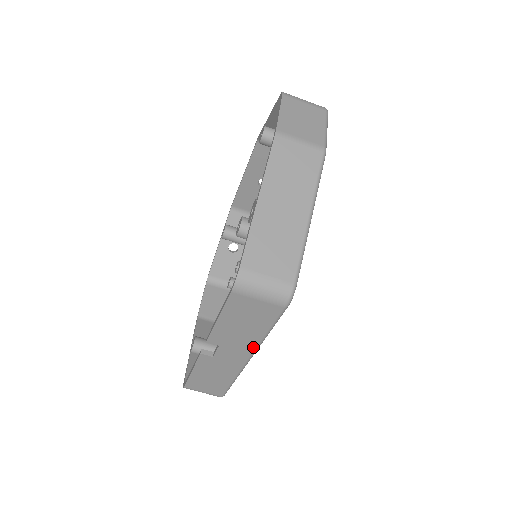
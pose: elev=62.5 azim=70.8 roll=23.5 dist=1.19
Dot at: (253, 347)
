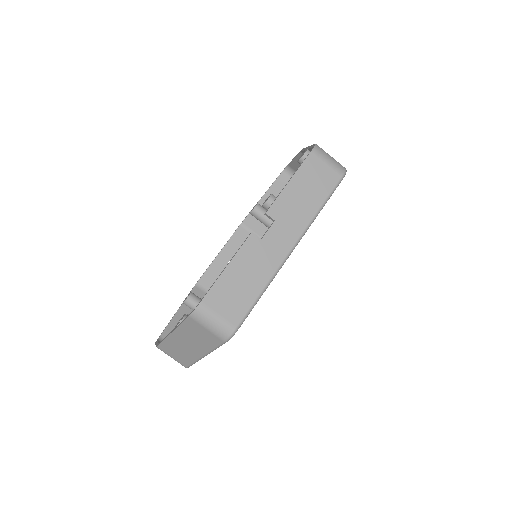
Dot at: (303, 227)
